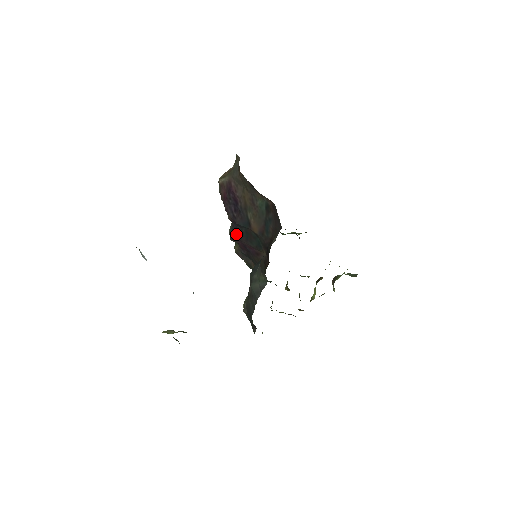
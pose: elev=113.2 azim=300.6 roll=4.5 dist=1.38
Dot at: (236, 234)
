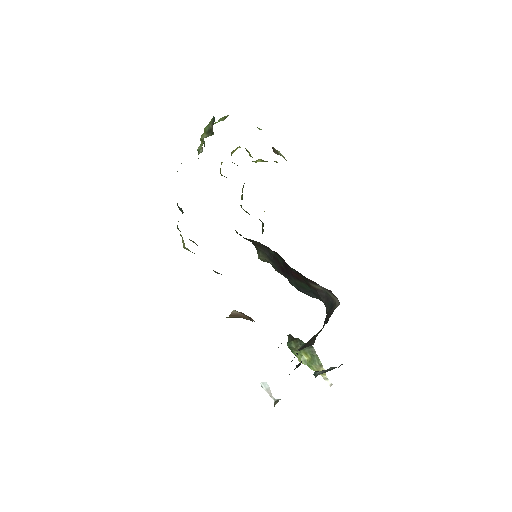
Dot at: occluded
